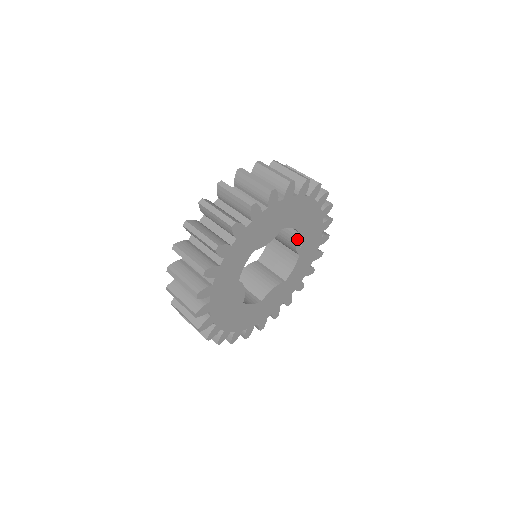
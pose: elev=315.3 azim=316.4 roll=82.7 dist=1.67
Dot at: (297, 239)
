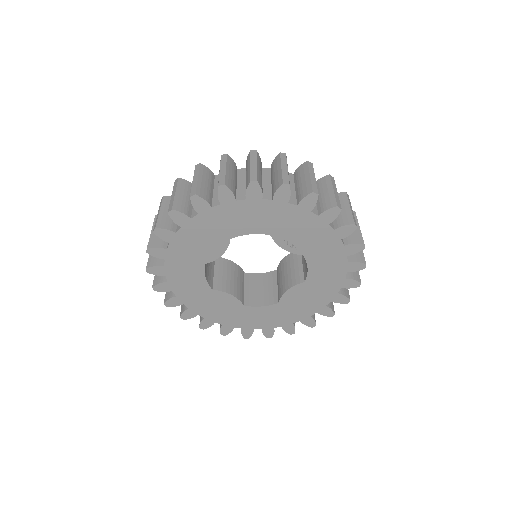
Dot at: (277, 241)
